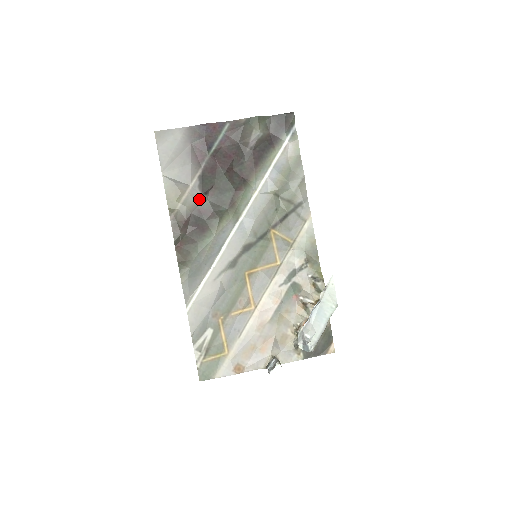
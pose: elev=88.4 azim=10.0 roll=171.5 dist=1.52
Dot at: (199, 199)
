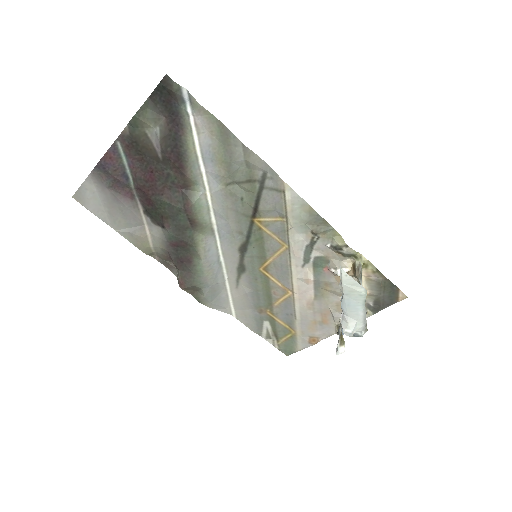
Dot at: (162, 234)
